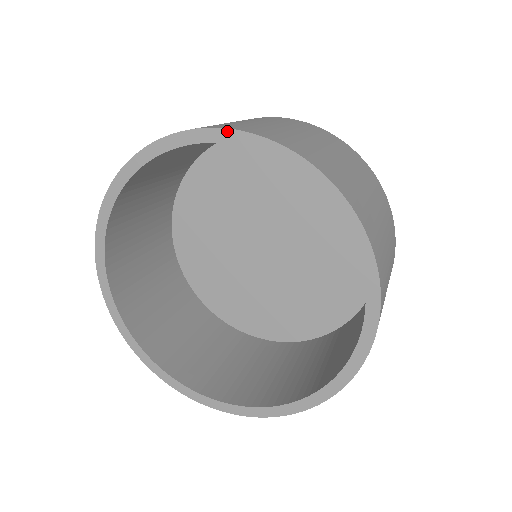
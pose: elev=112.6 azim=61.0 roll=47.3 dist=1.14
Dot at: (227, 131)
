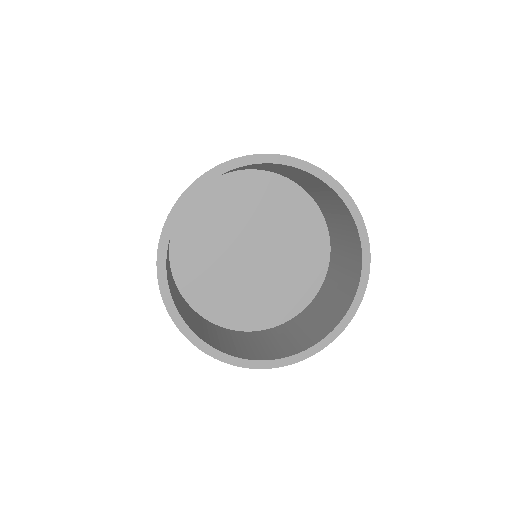
Dot at: (332, 178)
